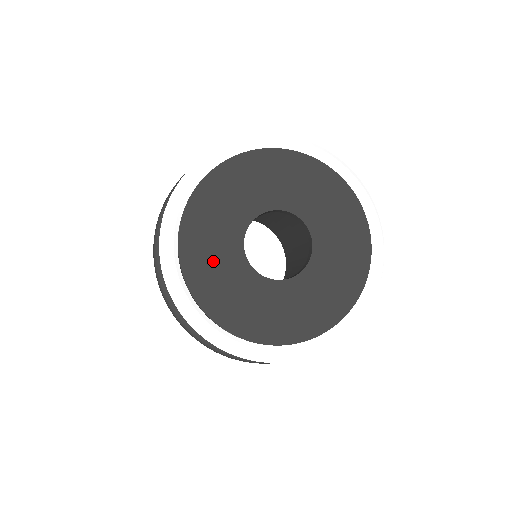
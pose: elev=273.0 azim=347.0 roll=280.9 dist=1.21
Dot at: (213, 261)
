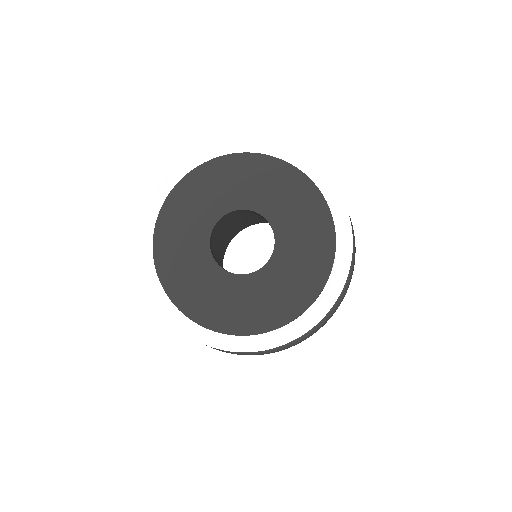
Dot at: (201, 290)
